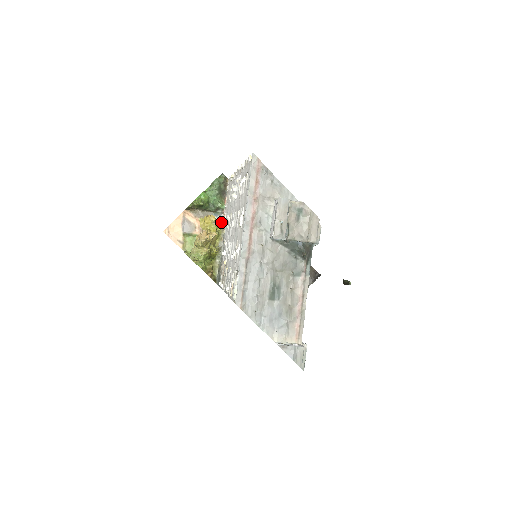
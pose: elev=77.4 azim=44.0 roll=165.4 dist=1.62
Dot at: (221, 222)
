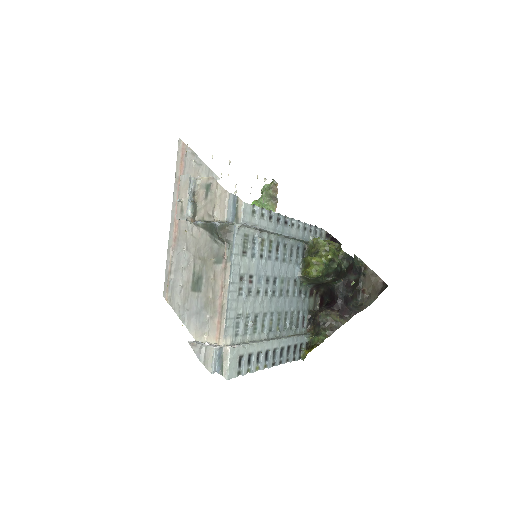
Dot at: occluded
